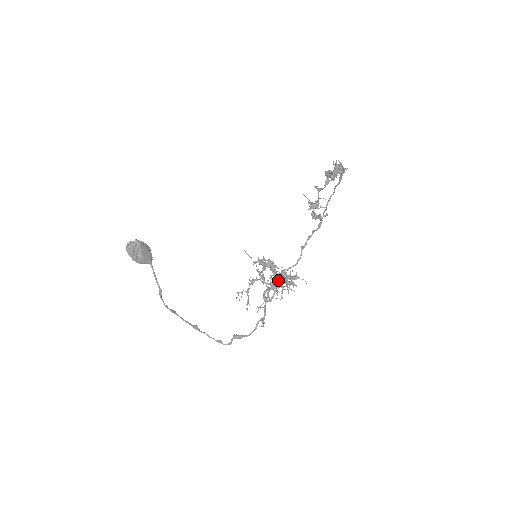
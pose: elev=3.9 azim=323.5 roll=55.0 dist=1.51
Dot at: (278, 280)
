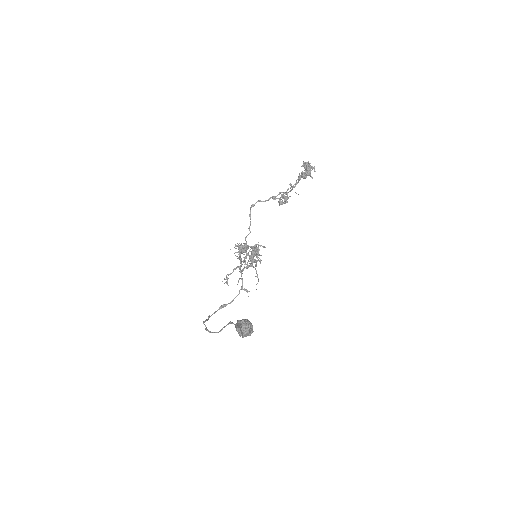
Dot at: (253, 257)
